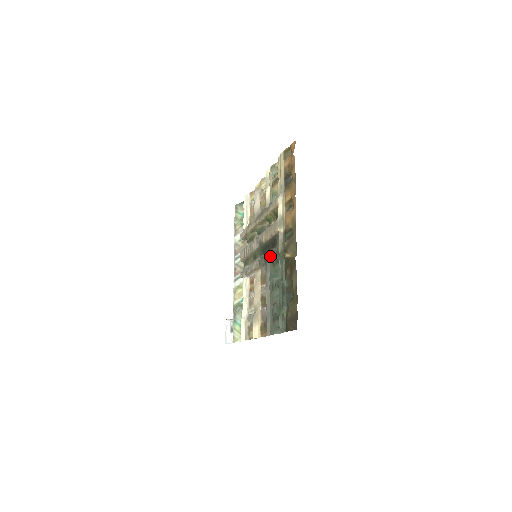
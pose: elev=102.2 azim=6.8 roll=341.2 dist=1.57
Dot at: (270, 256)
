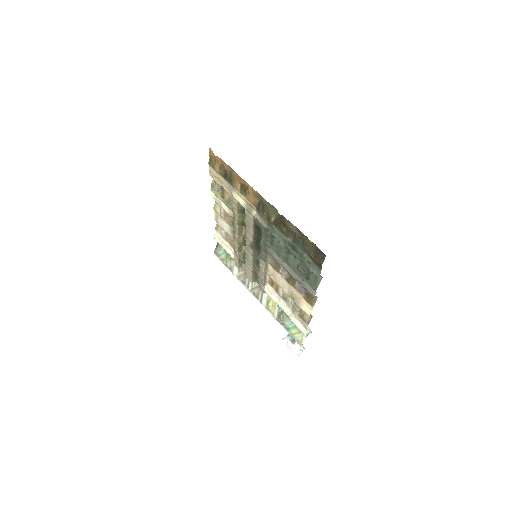
Dot at: (264, 241)
